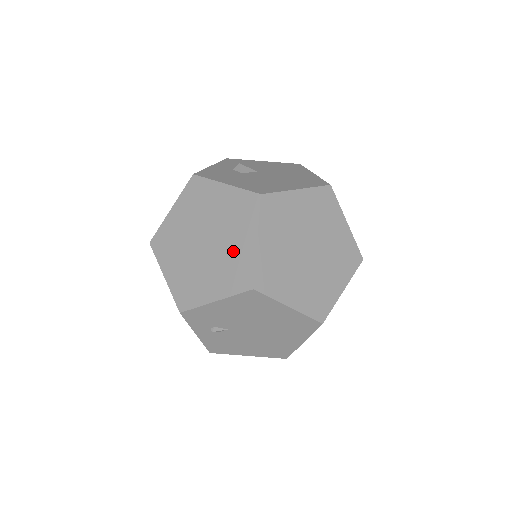
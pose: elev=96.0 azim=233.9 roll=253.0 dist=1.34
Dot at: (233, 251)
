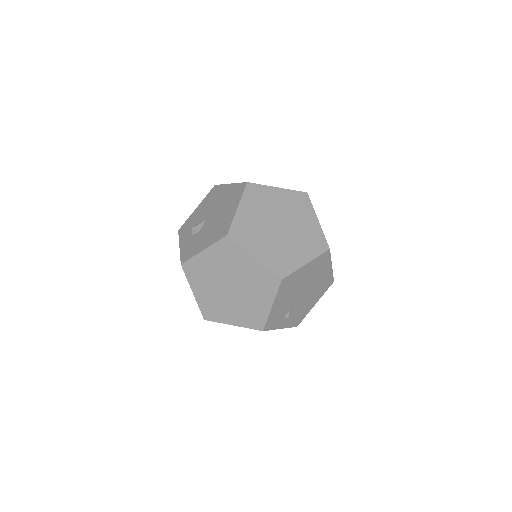
Dot at: (249, 275)
